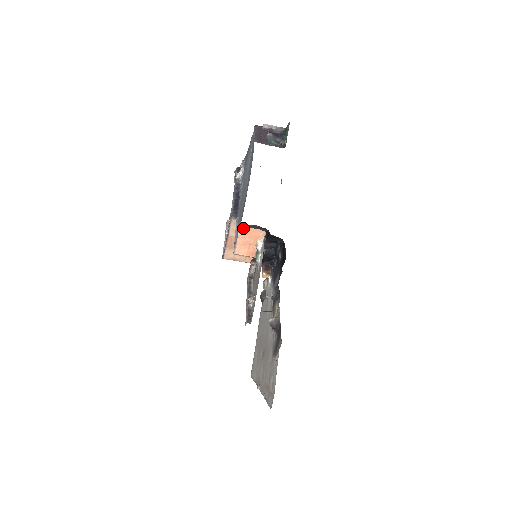
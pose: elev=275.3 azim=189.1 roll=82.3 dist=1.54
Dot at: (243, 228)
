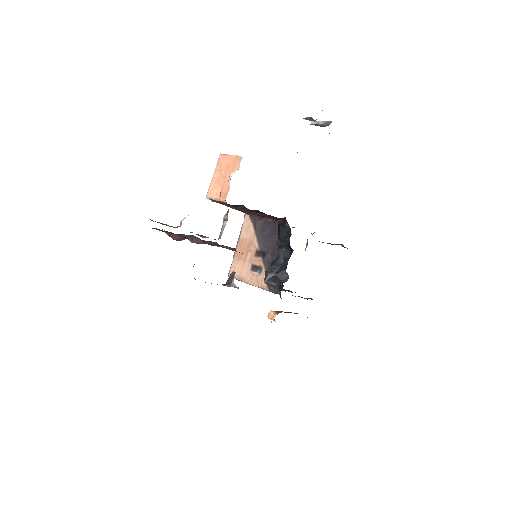
Dot at: (222, 156)
